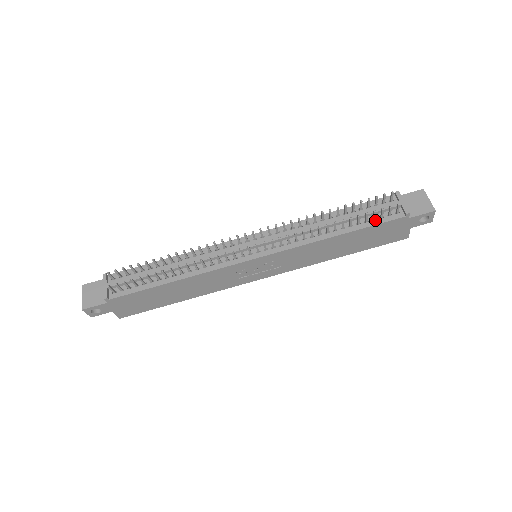
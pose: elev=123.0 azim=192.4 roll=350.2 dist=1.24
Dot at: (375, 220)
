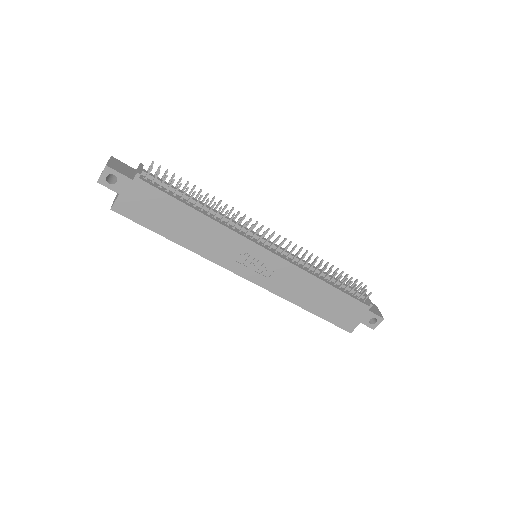
Dot at: (350, 294)
